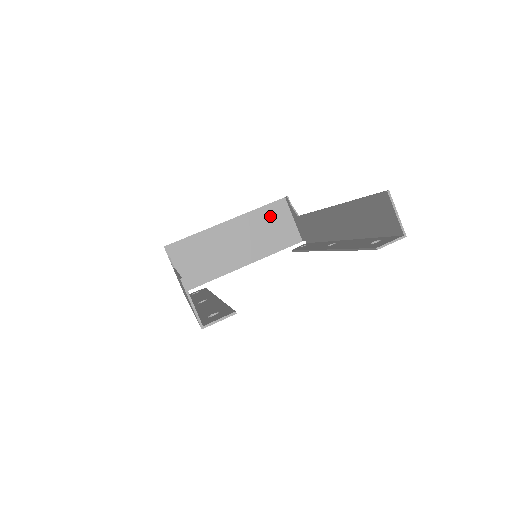
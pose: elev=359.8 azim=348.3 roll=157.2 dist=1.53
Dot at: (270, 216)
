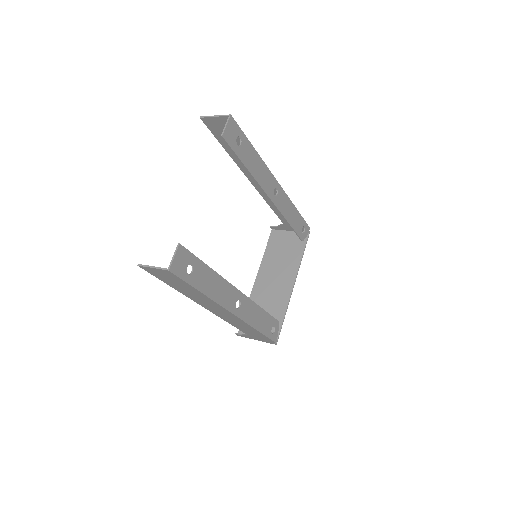
Dot at: (275, 247)
